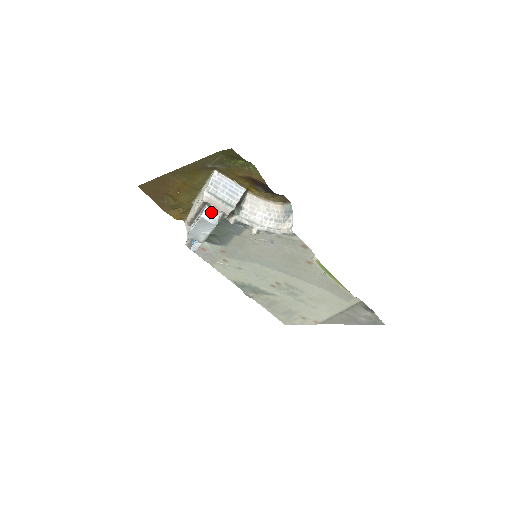
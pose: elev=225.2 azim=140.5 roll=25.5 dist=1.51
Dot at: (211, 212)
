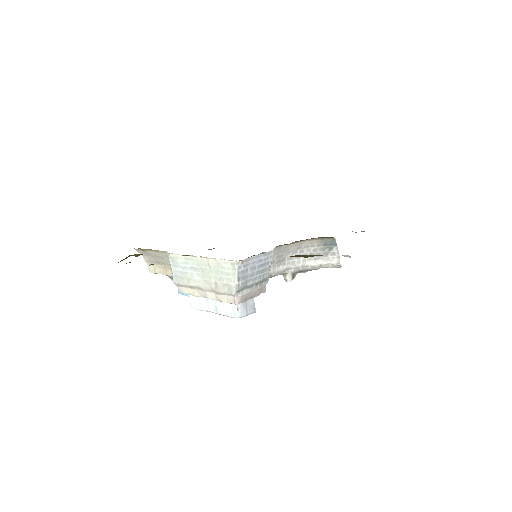
Dot at: (244, 303)
